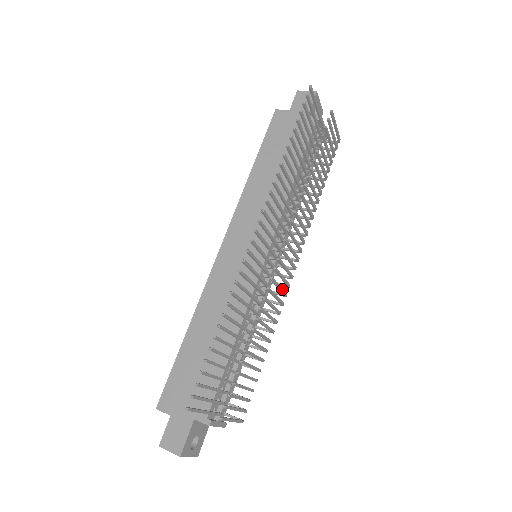
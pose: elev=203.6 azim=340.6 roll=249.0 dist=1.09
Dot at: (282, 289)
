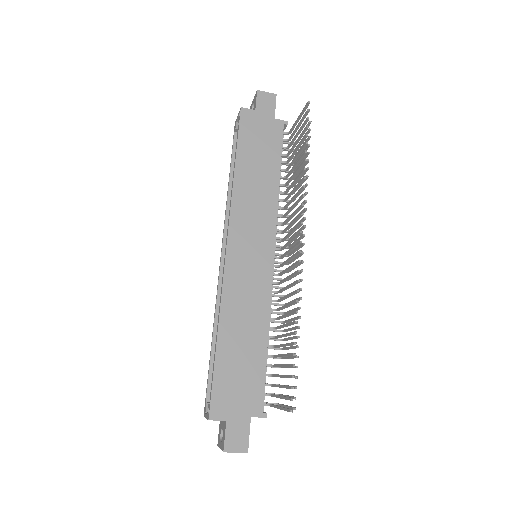
Dot at: occluded
